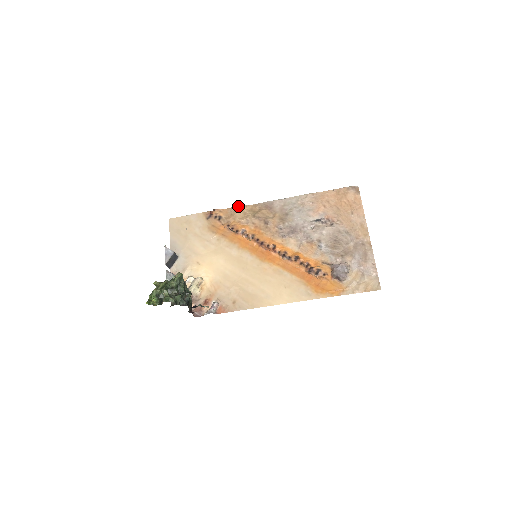
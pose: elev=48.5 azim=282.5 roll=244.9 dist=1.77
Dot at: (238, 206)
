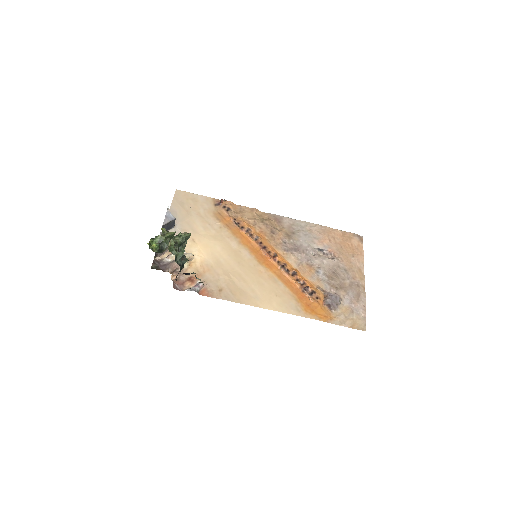
Dot at: occluded
